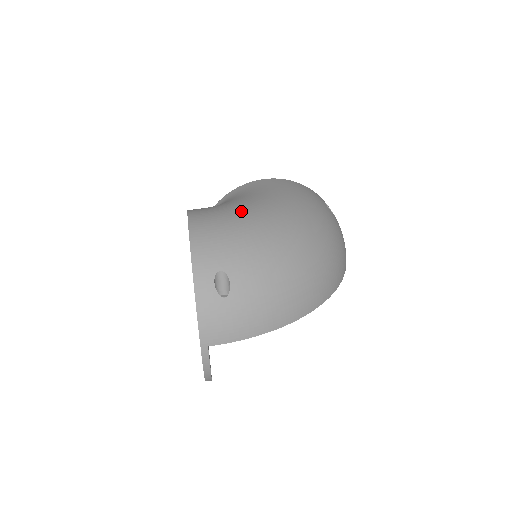
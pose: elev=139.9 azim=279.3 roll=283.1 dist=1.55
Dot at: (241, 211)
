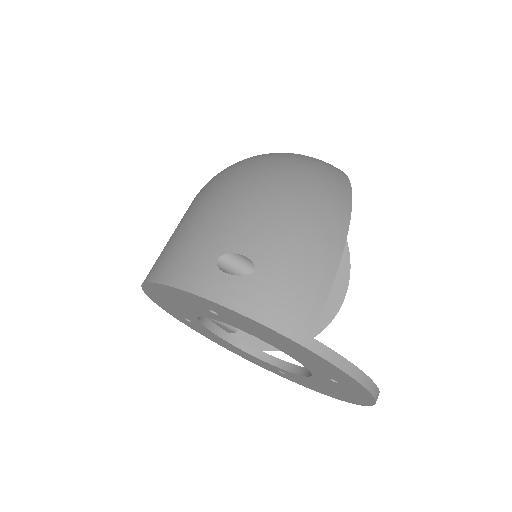
Dot at: (180, 222)
